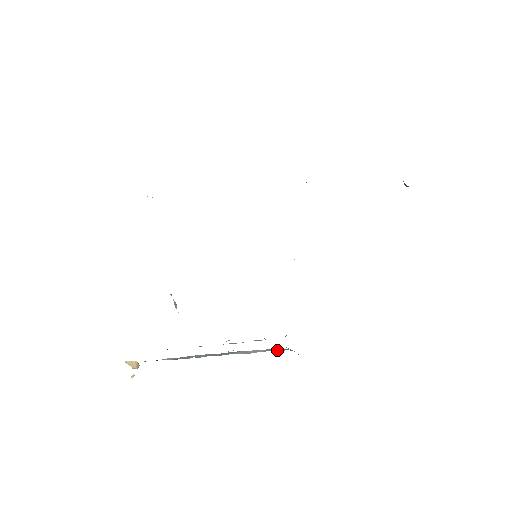
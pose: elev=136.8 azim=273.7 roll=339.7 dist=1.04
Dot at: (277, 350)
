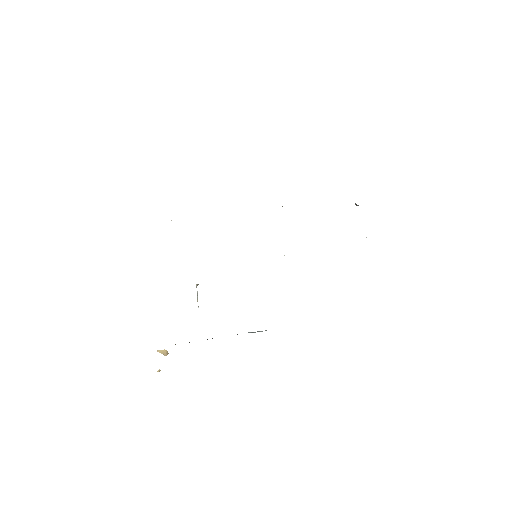
Dot at: occluded
